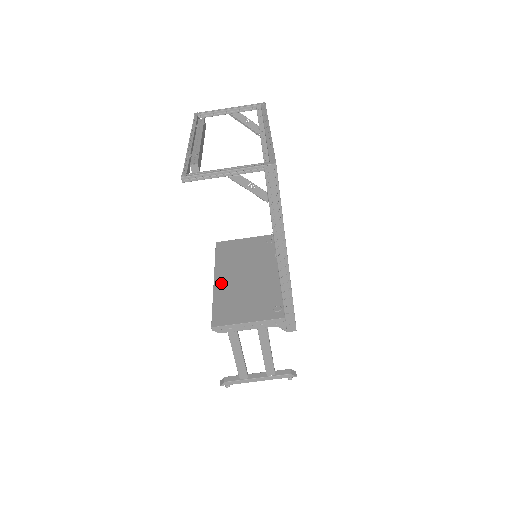
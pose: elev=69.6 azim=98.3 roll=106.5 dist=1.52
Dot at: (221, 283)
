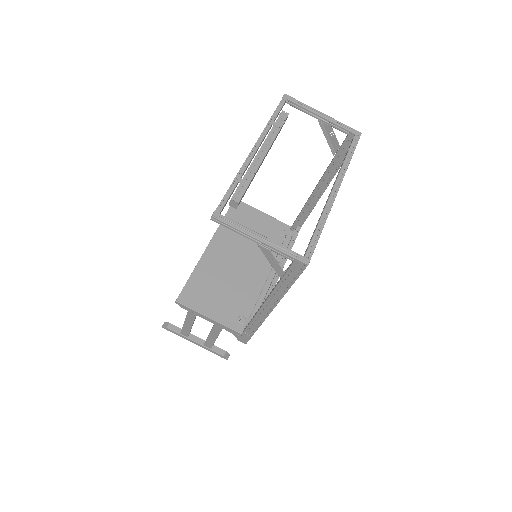
Dot at: (212, 254)
